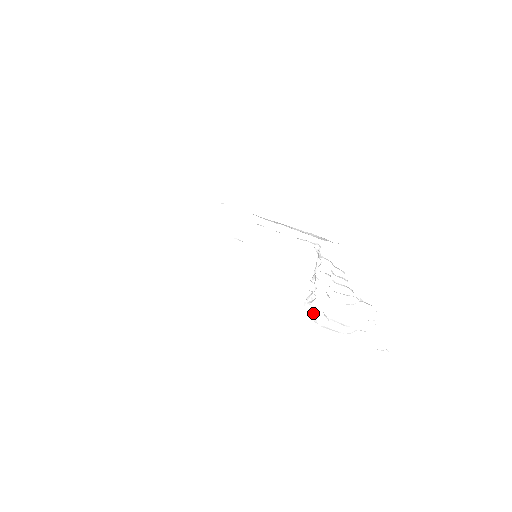
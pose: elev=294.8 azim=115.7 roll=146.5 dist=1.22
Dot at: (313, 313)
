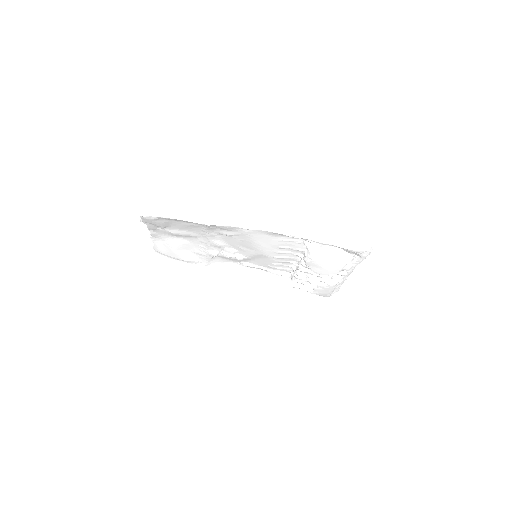
Dot at: (314, 247)
